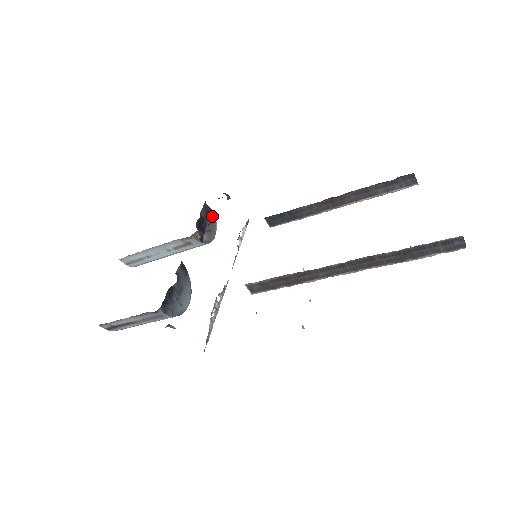
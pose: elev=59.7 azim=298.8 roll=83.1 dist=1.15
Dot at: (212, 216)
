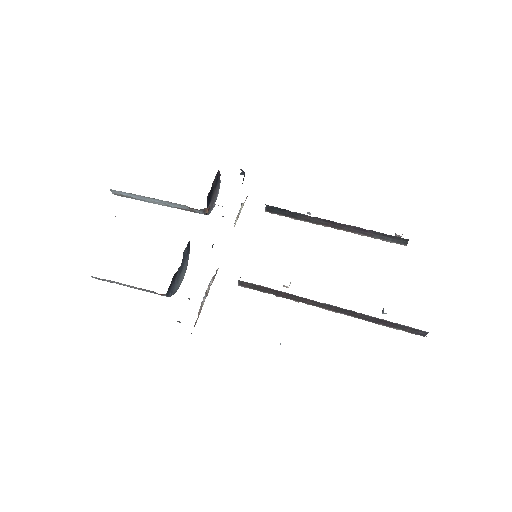
Dot at: (219, 182)
